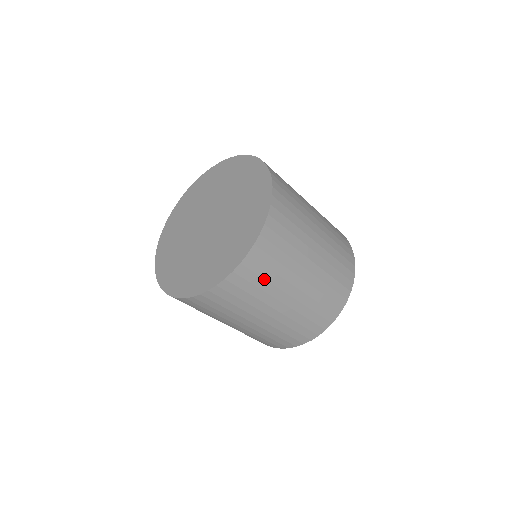
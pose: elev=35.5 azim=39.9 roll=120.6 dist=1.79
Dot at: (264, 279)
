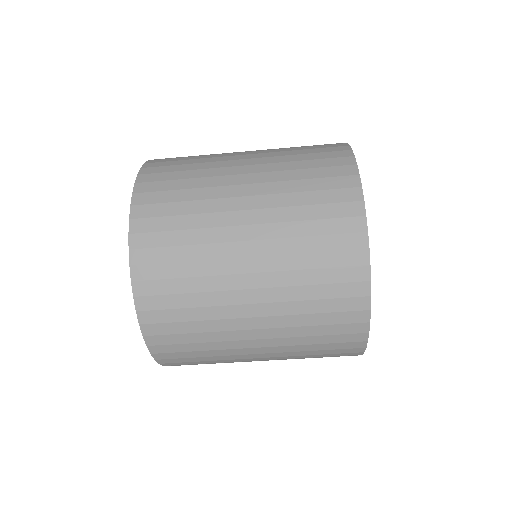
Dot at: (181, 246)
